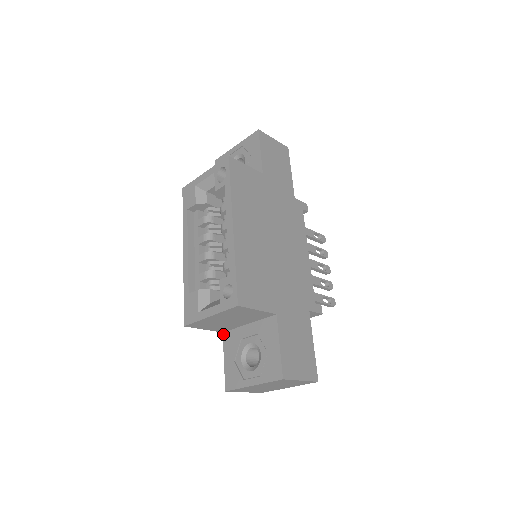
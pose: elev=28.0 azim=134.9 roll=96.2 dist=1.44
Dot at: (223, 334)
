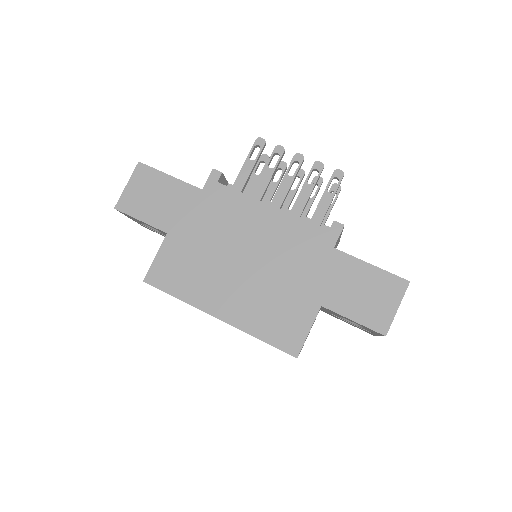
Dot at: occluded
